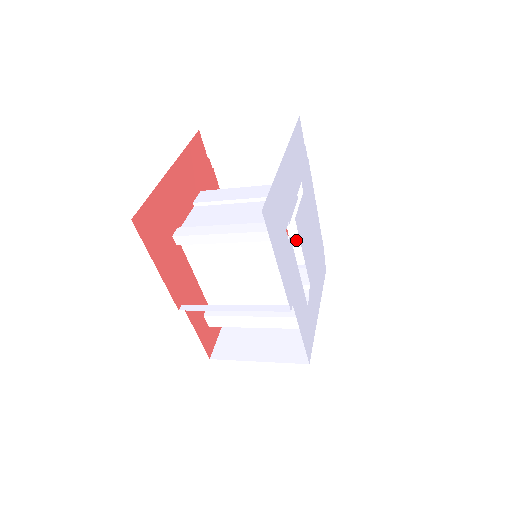
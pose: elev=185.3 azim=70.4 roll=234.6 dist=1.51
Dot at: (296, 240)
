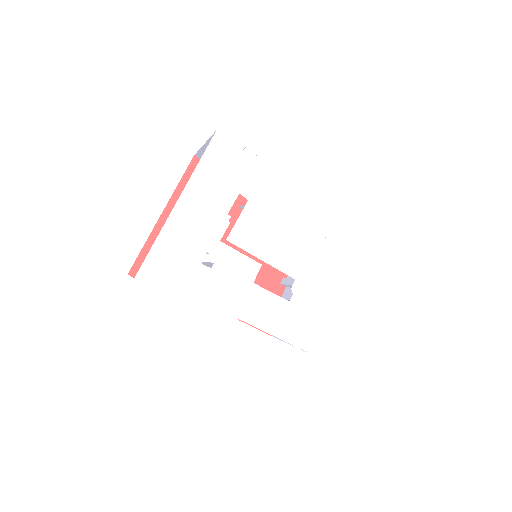
Dot at: occluded
